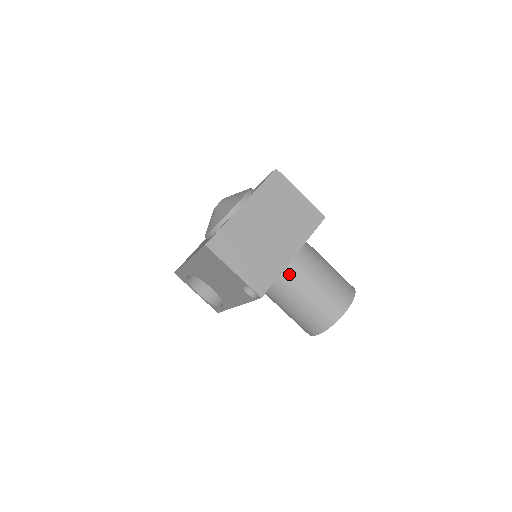
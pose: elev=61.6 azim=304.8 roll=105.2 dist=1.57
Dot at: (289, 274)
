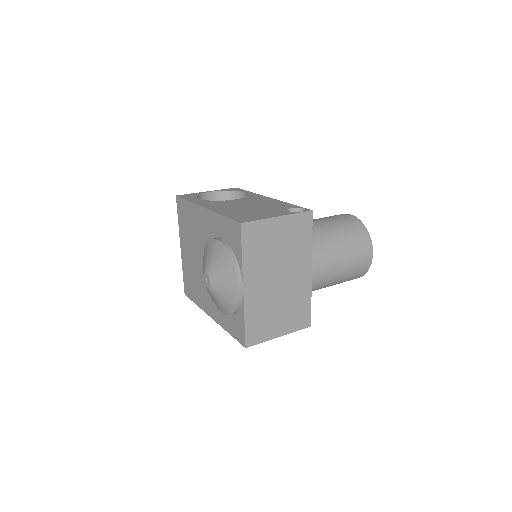
Dot at: (315, 285)
